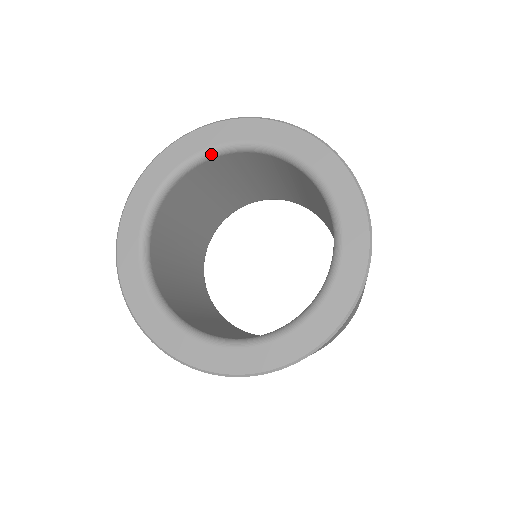
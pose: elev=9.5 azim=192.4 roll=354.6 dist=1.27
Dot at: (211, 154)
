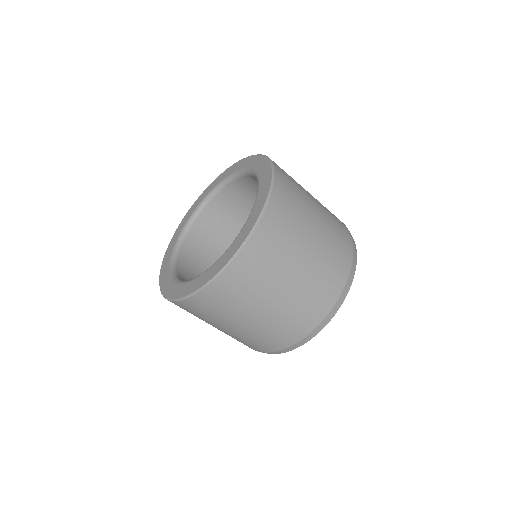
Dot at: (218, 188)
